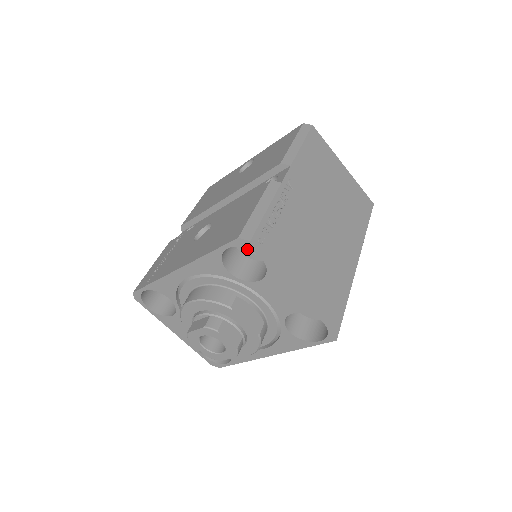
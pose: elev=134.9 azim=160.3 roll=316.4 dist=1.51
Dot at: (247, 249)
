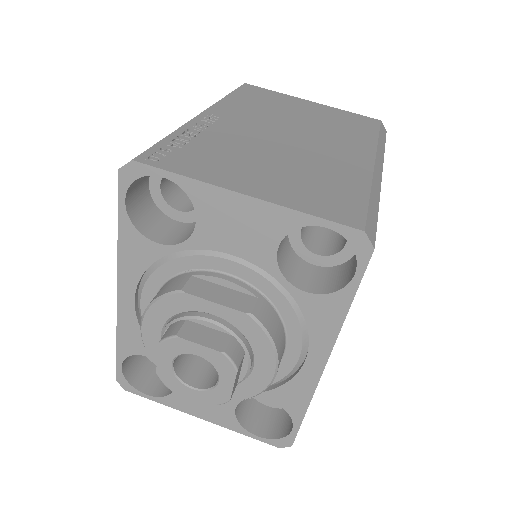
Dot at: (183, 210)
